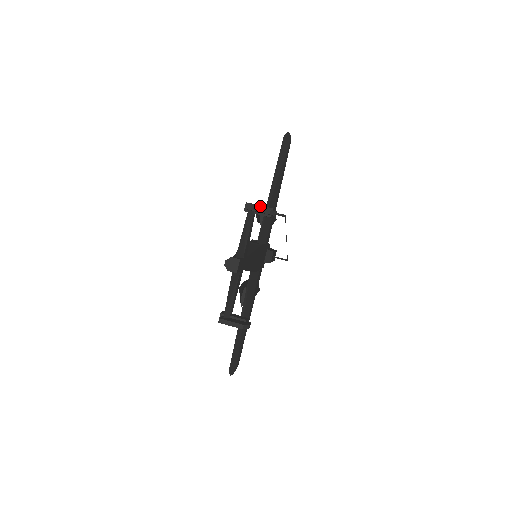
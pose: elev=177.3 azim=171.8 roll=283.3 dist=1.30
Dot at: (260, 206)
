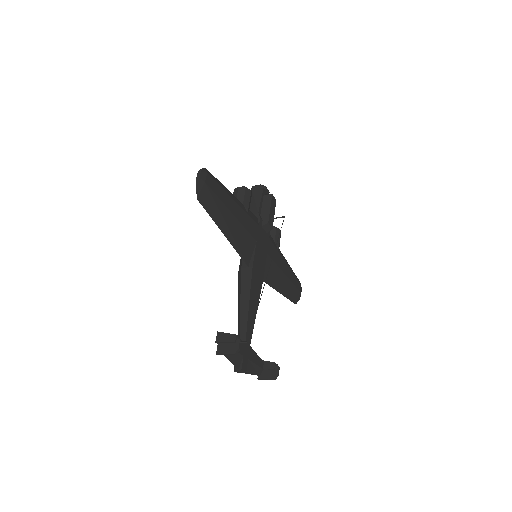
Dot at: (226, 342)
